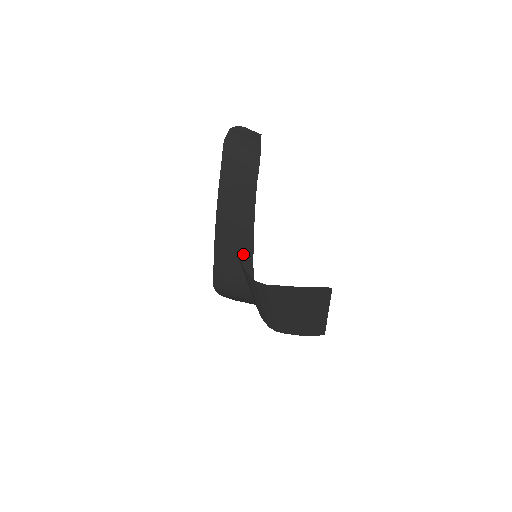
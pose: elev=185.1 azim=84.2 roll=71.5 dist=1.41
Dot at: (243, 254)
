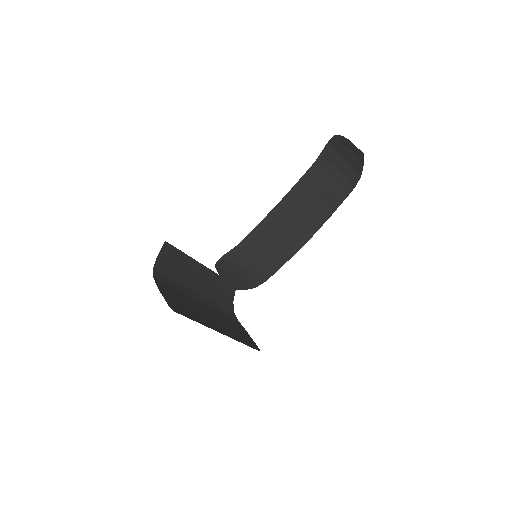
Dot at: (282, 249)
